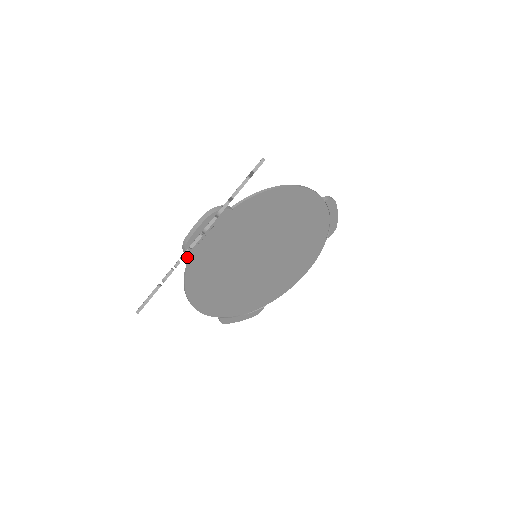
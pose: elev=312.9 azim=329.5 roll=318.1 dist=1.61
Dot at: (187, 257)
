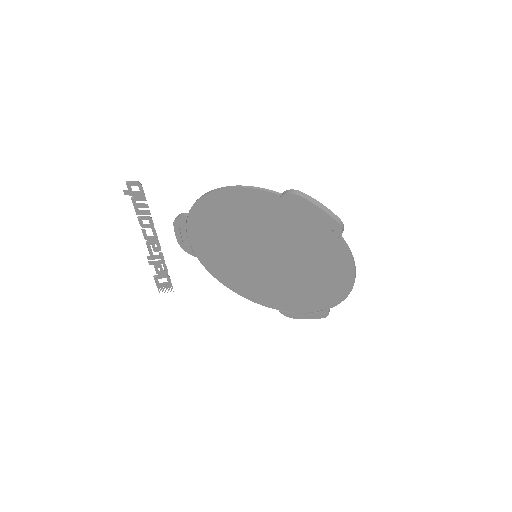
Dot at: (191, 254)
